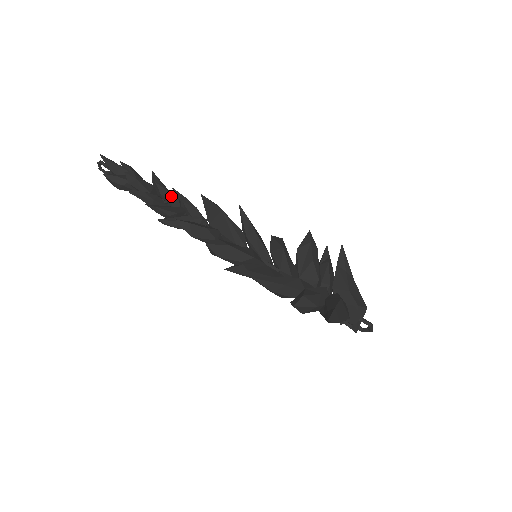
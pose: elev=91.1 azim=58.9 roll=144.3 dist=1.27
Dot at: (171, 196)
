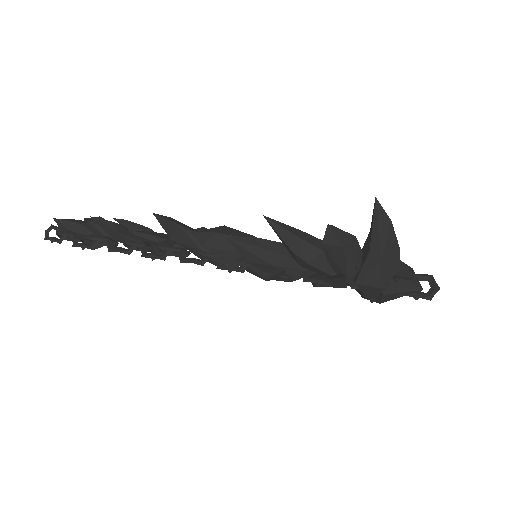
Dot at: occluded
